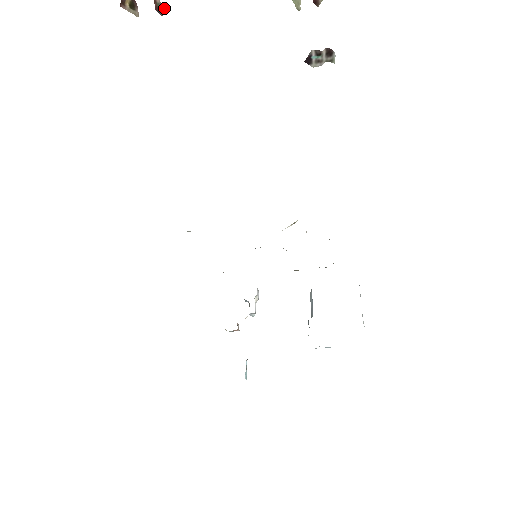
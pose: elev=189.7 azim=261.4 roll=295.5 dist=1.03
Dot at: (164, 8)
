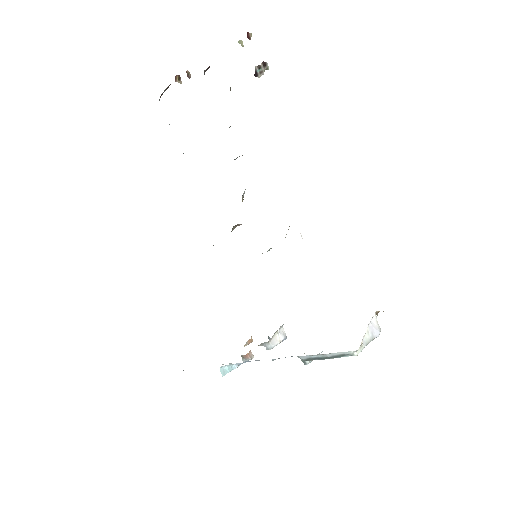
Dot at: (190, 74)
